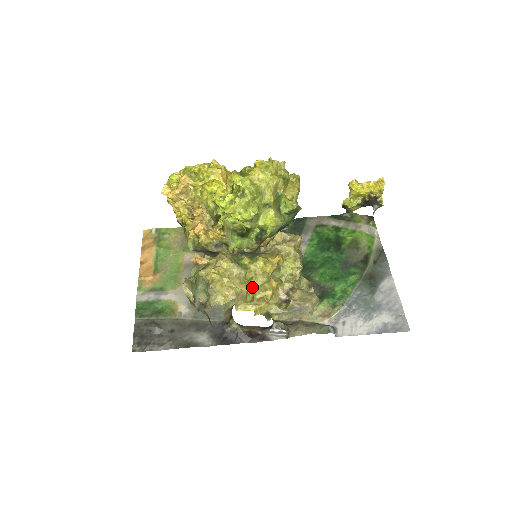
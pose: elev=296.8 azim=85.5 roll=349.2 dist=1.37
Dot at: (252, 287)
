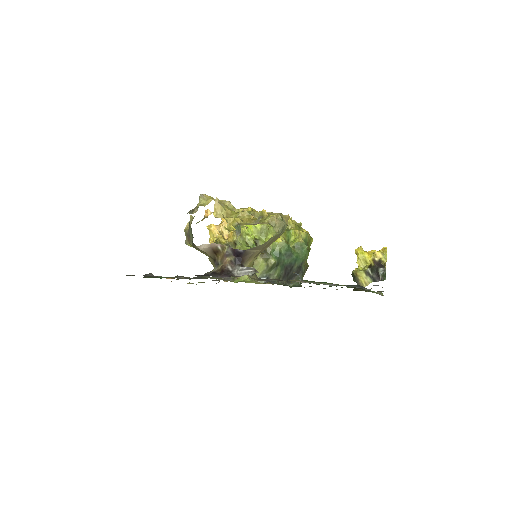
Dot at: (234, 214)
